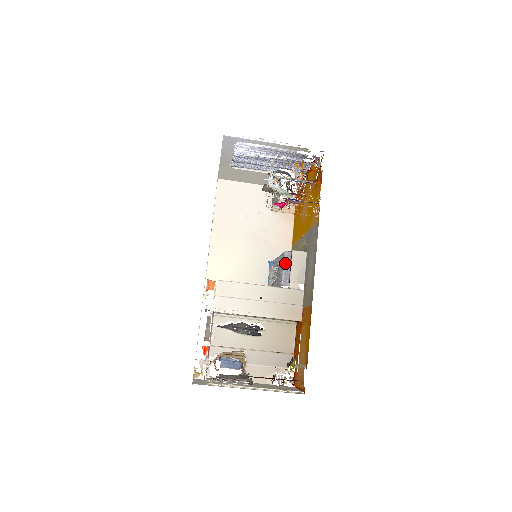
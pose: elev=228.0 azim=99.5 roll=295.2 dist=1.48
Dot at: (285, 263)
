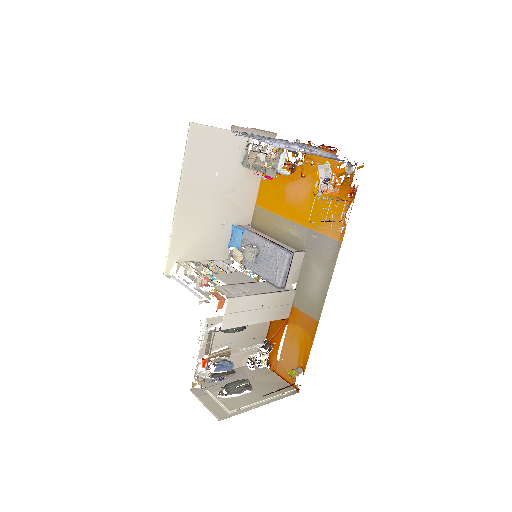
Dot at: (286, 266)
